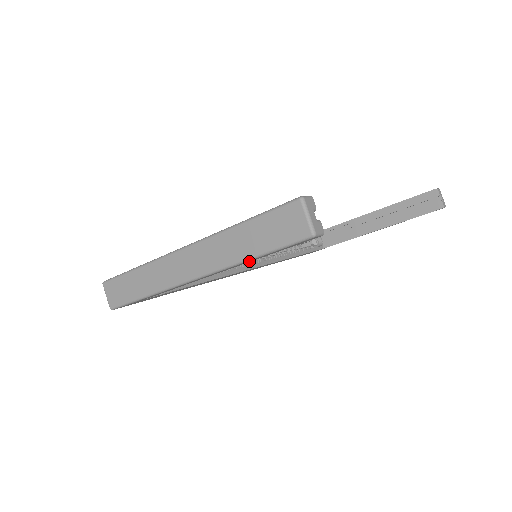
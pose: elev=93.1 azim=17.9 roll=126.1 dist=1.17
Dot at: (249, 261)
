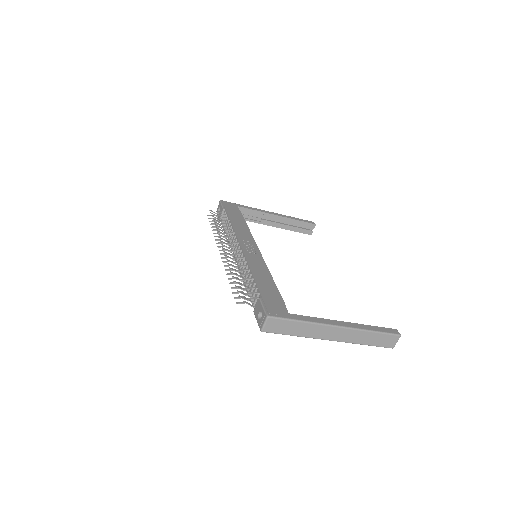
Dot at: occluded
